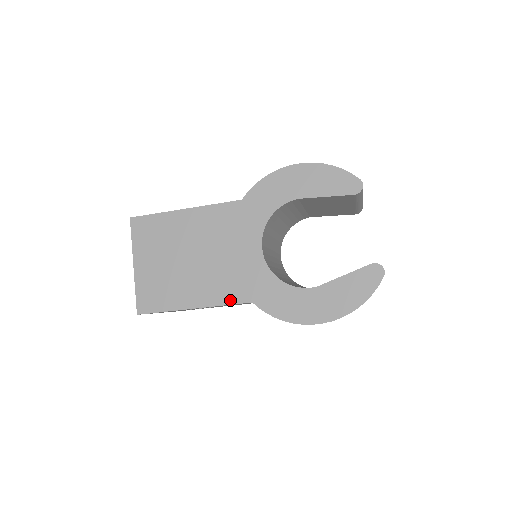
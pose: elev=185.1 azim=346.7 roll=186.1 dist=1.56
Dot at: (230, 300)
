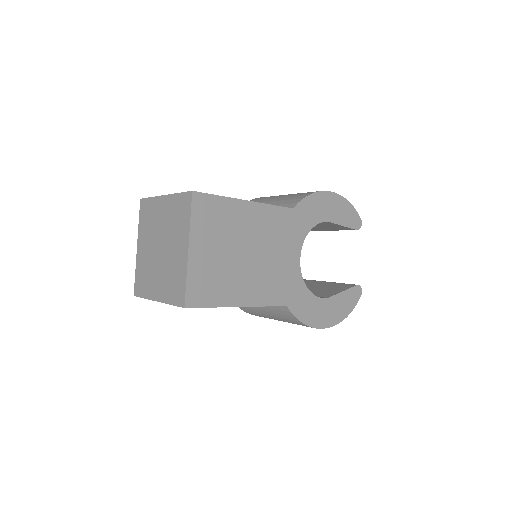
Dot at: (272, 302)
